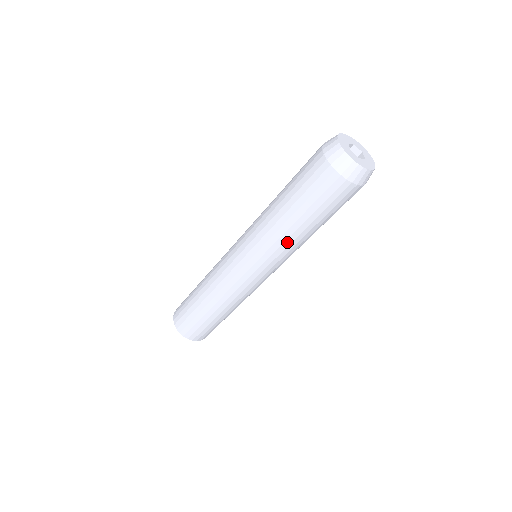
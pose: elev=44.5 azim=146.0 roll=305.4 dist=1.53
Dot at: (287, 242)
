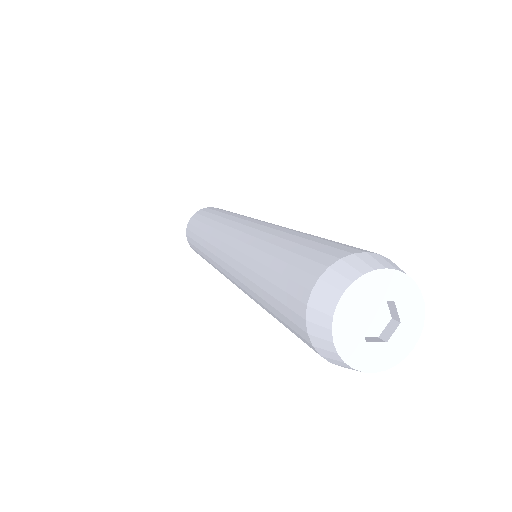
Dot at: occluded
